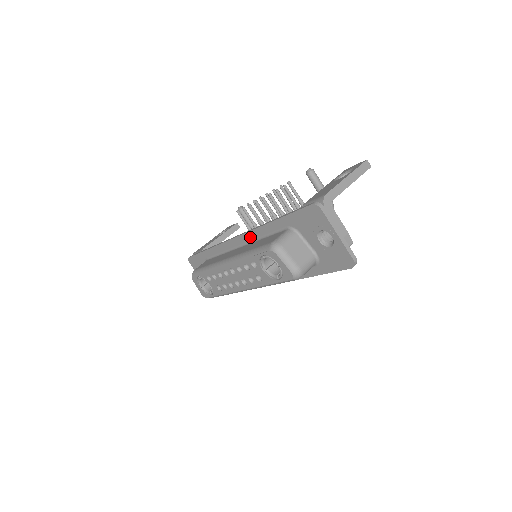
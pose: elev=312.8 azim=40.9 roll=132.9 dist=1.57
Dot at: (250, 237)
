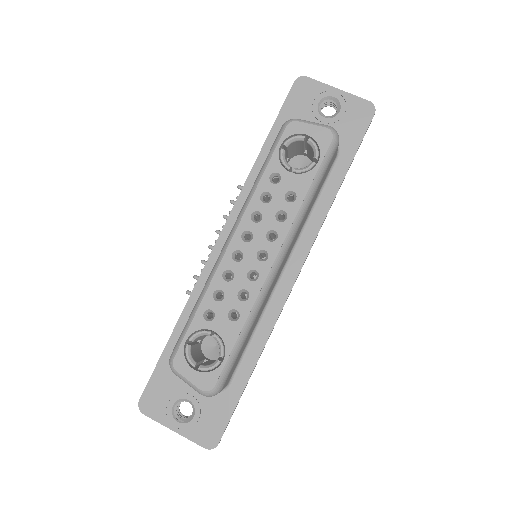
Dot at: occluded
